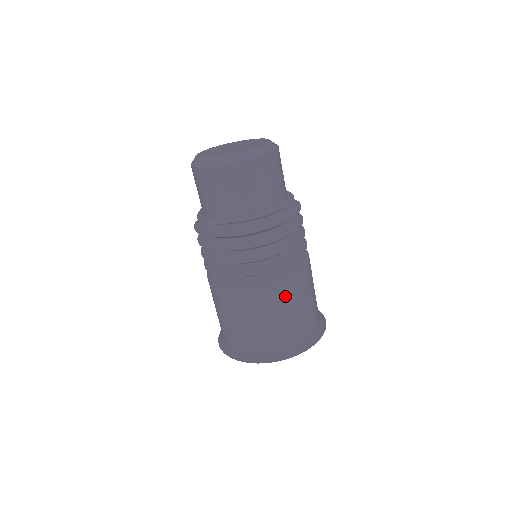
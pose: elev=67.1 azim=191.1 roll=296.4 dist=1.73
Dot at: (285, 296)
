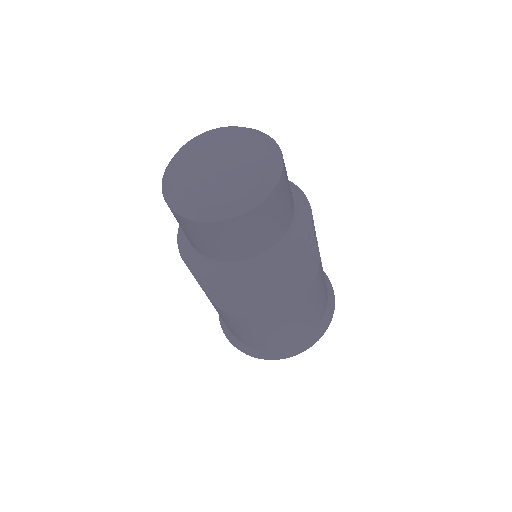
Dot at: (267, 325)
